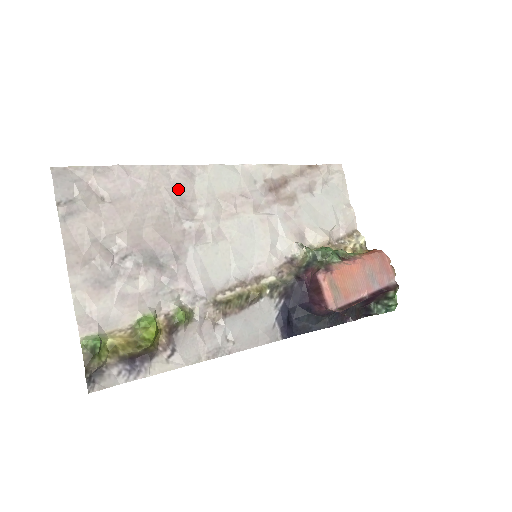
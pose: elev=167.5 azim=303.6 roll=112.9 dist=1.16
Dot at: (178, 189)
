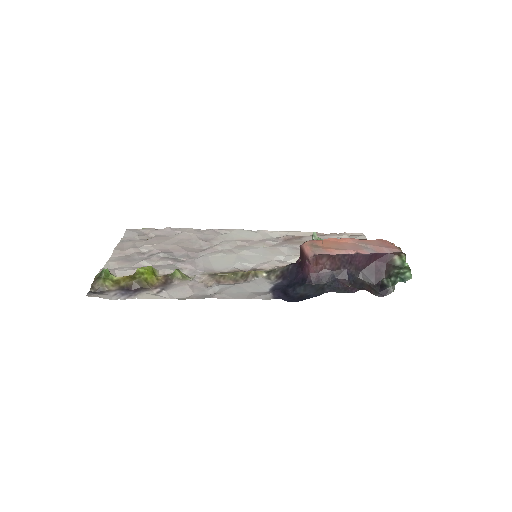
Dot at: (205, 236)
